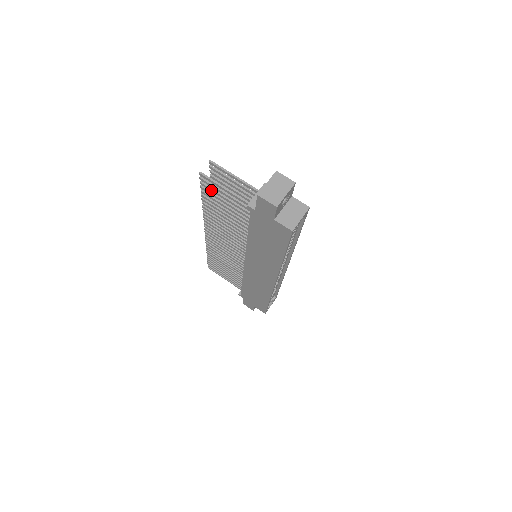
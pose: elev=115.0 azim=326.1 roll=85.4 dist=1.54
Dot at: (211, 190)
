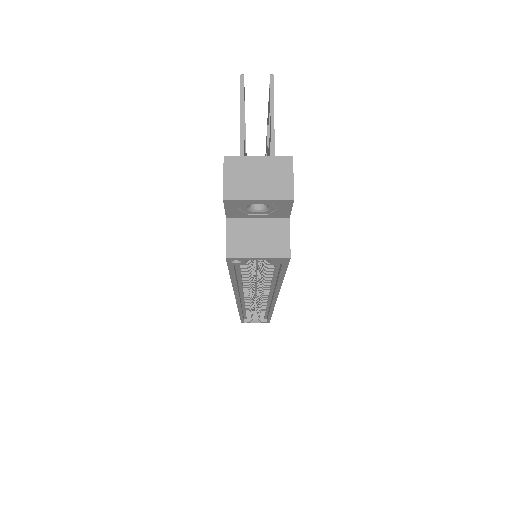
Dot at: occluded
